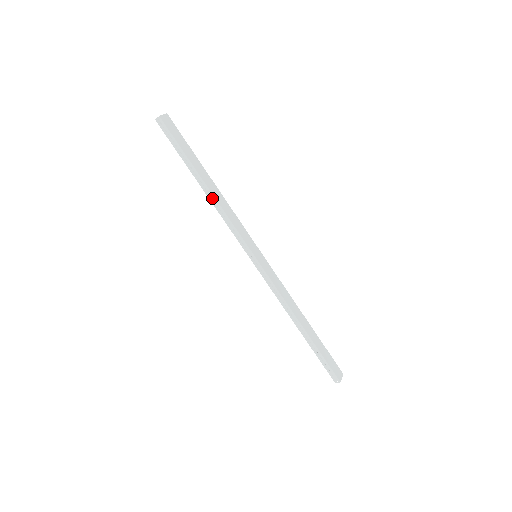
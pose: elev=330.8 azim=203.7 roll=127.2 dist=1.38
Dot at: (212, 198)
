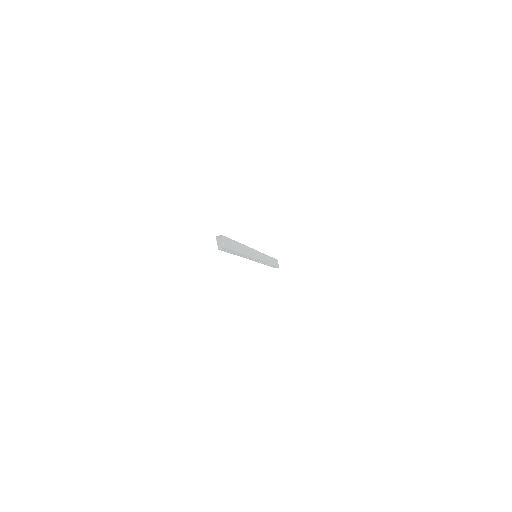
Dot at: (244, 256)
